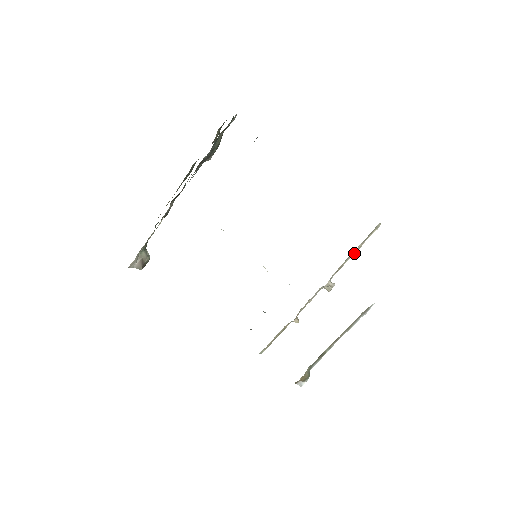
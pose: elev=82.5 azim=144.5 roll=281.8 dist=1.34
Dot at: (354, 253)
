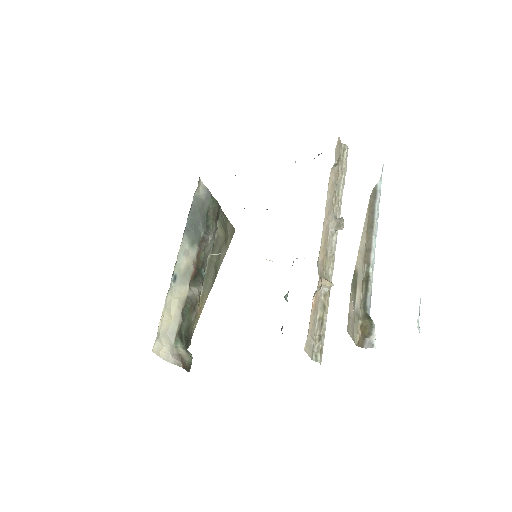
Dot at: (341, 182)
